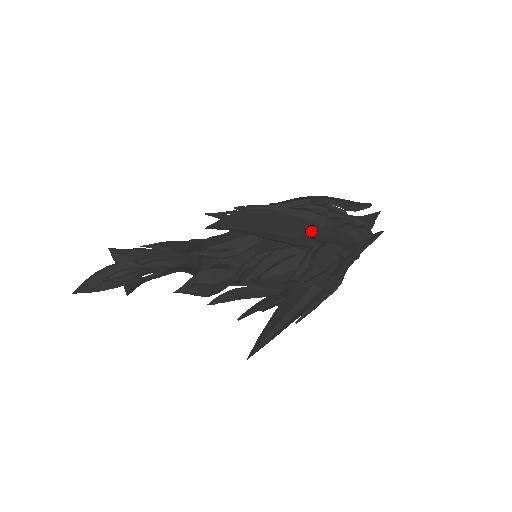
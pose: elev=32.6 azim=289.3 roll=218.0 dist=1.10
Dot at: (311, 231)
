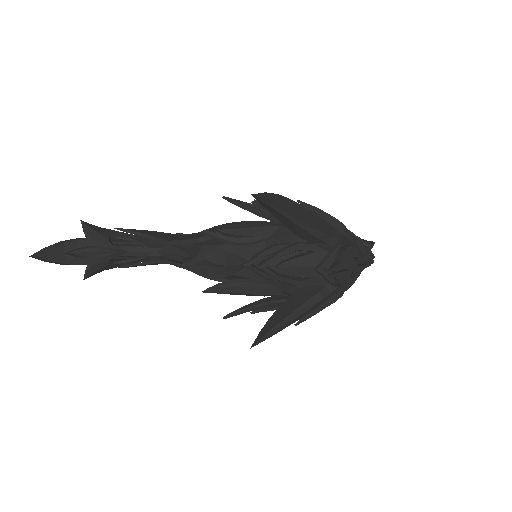
Dot at: (334, 232)
